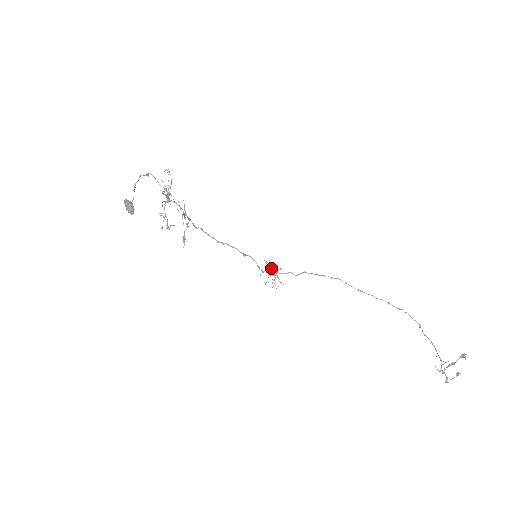
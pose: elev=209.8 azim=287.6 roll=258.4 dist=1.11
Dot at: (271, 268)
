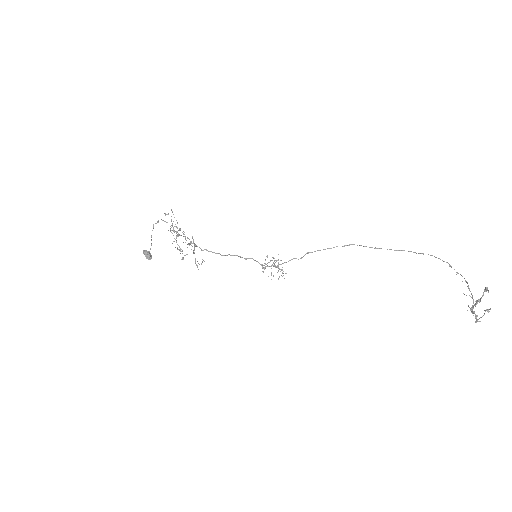
Dot at: occluded
